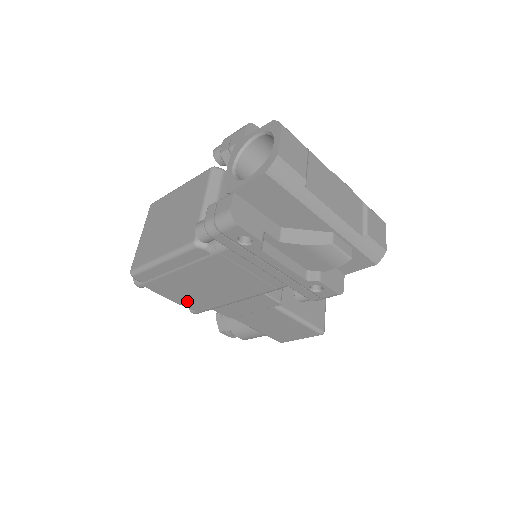
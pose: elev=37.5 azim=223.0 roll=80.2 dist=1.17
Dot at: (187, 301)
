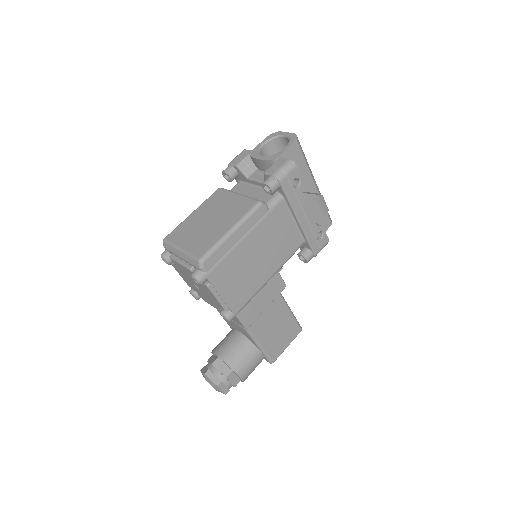
Dot at: (232, 295)
